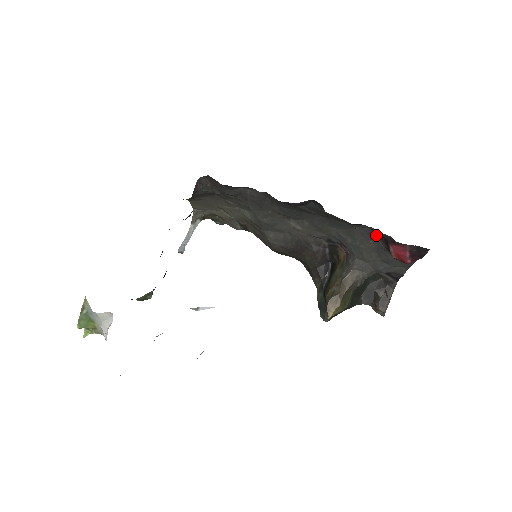
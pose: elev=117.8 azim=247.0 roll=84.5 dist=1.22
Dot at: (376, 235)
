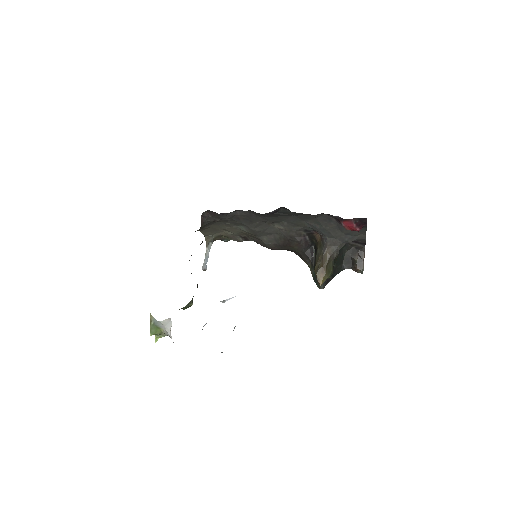
Dot at: (333, 218)
